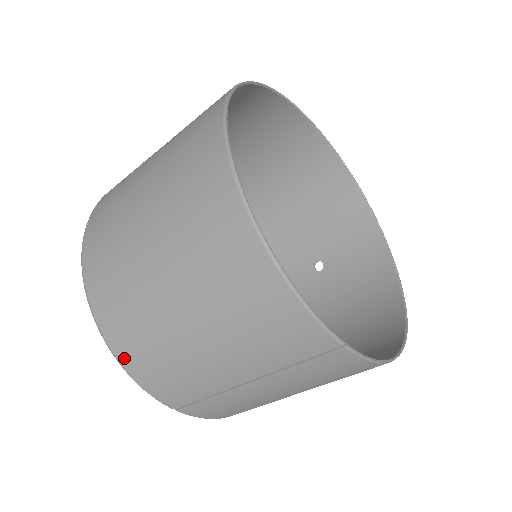
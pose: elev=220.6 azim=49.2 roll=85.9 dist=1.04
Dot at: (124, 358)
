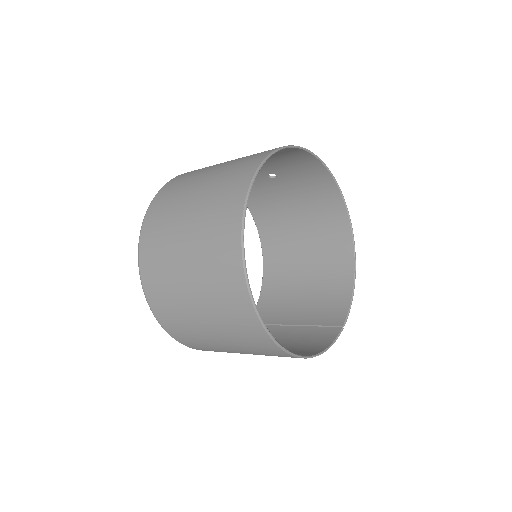
Dot at: occluded
